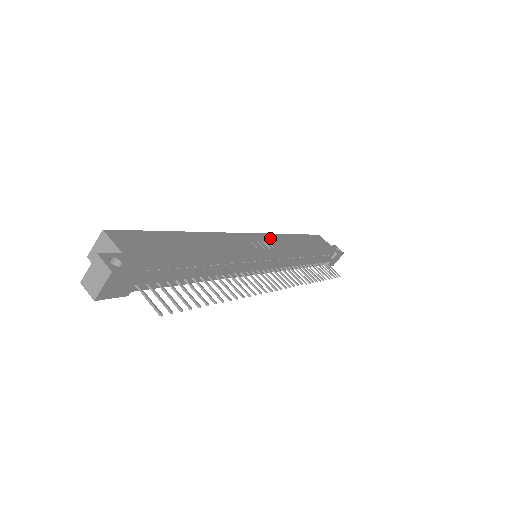
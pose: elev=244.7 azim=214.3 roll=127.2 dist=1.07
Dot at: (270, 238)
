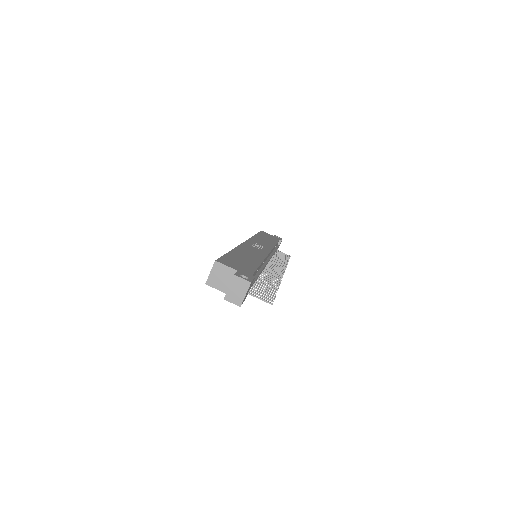
Dot at: (254, 241)
